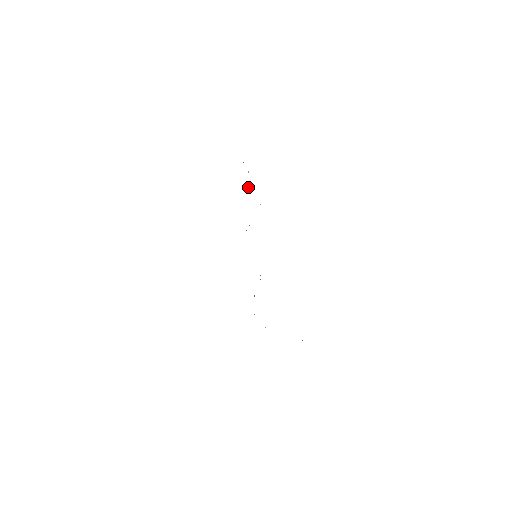
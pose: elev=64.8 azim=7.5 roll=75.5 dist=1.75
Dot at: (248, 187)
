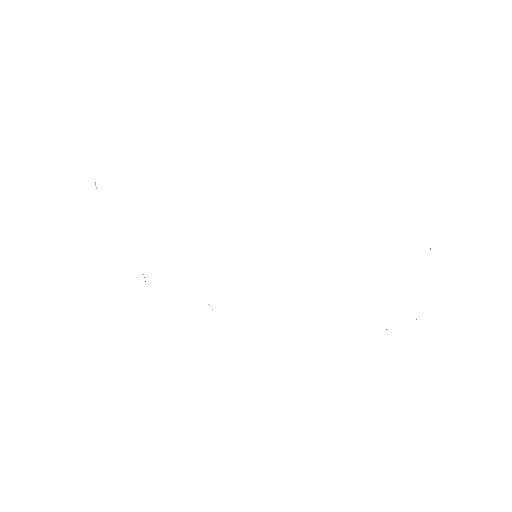
Dot at: occluded
